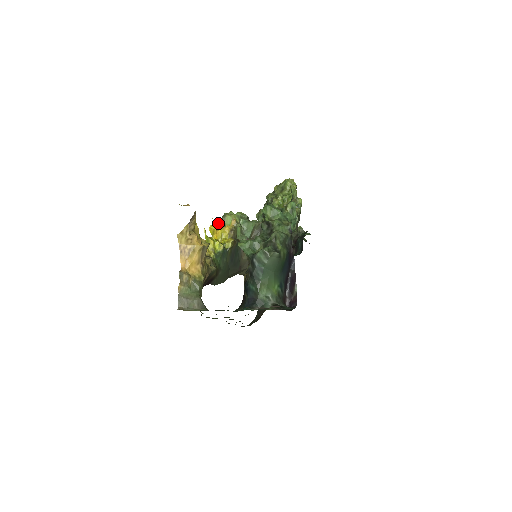
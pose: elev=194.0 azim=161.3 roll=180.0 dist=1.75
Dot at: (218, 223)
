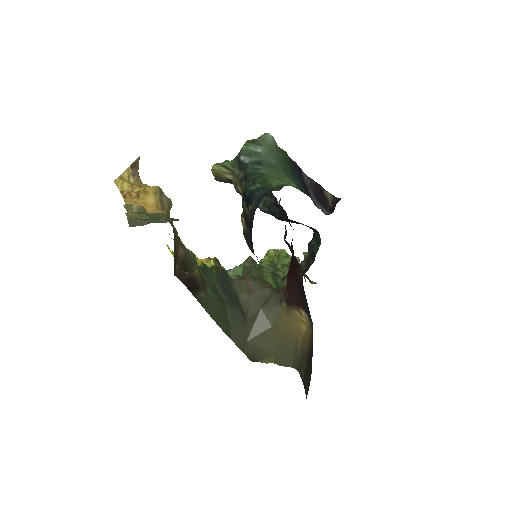
Dot at: occluded
